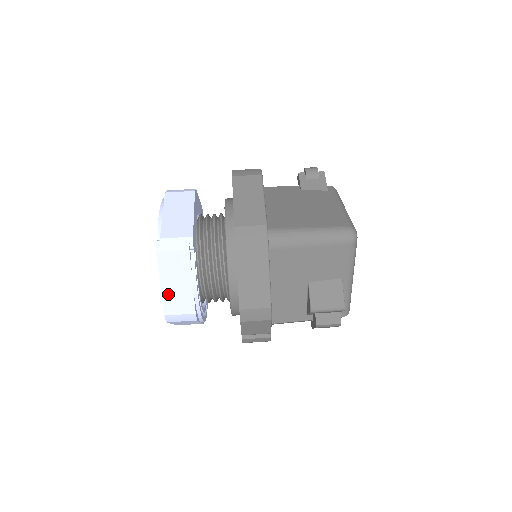
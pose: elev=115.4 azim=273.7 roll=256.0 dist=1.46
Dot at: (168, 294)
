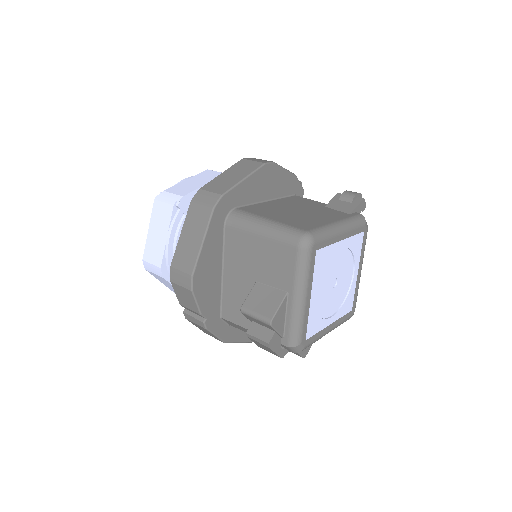
Dot at: (150, 241)
